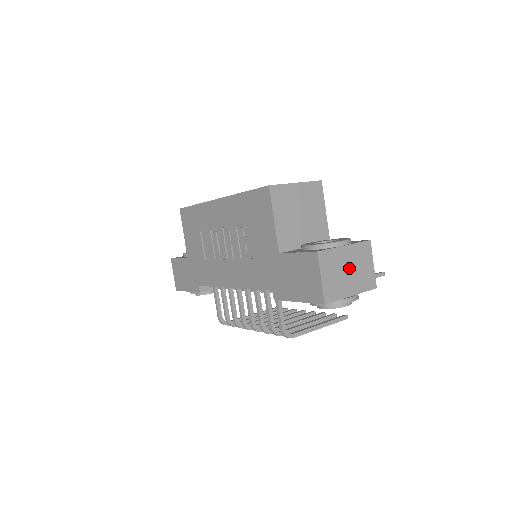
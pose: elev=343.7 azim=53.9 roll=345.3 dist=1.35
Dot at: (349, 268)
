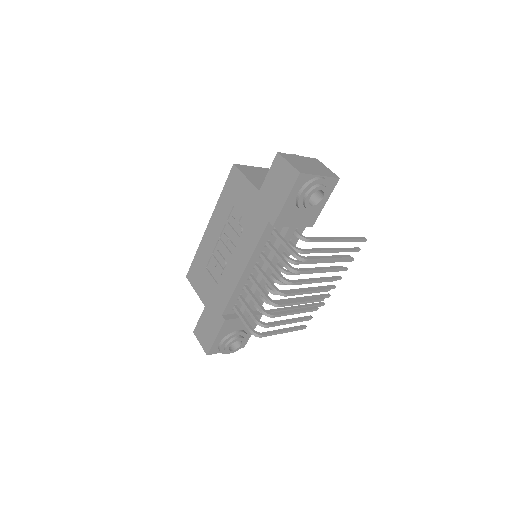
Dot at: (309, 165)
